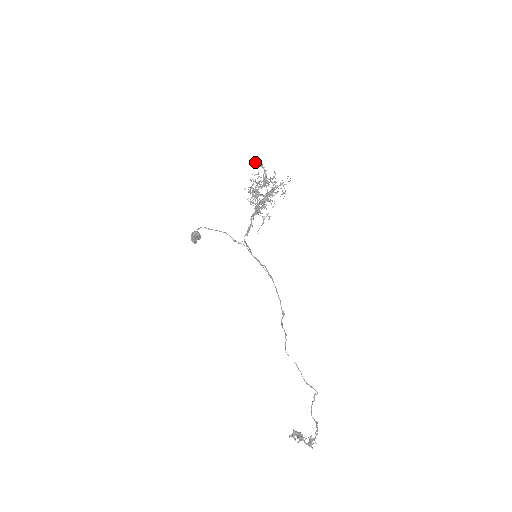
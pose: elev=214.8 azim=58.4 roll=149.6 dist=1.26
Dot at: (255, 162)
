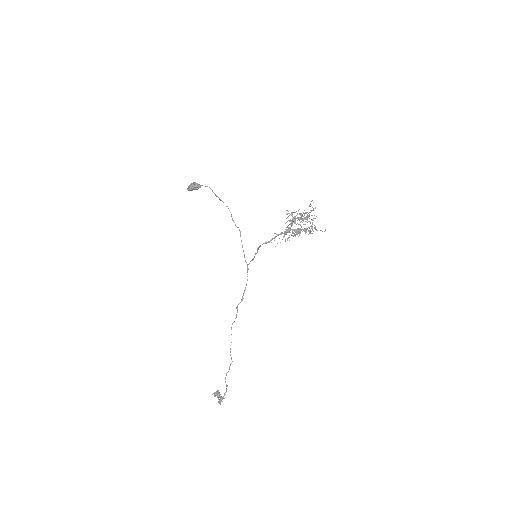
Dot at: occluded
